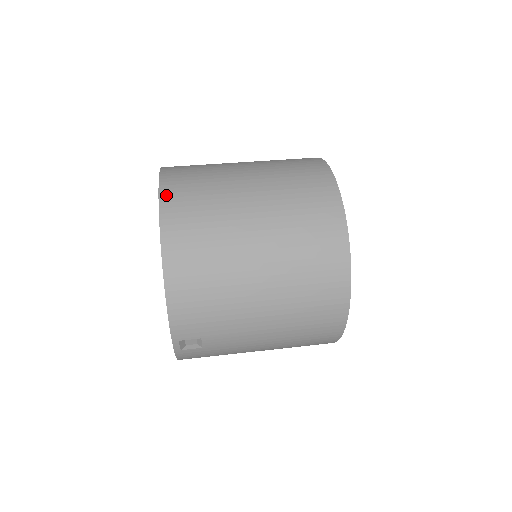
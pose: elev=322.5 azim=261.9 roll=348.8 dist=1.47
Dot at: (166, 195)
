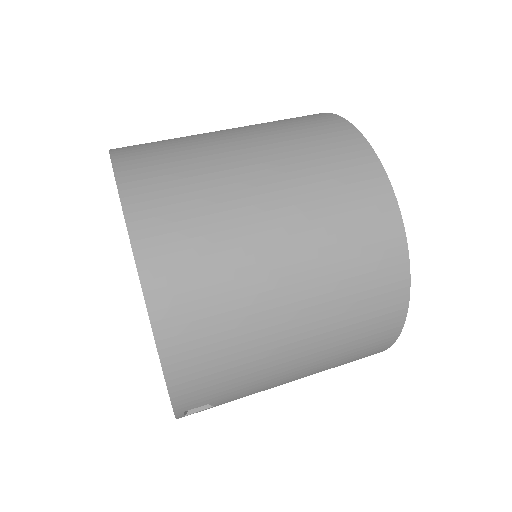
Dot at: (136, 216)
